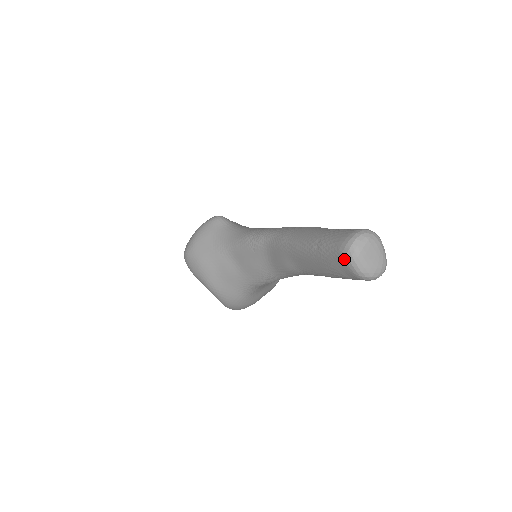
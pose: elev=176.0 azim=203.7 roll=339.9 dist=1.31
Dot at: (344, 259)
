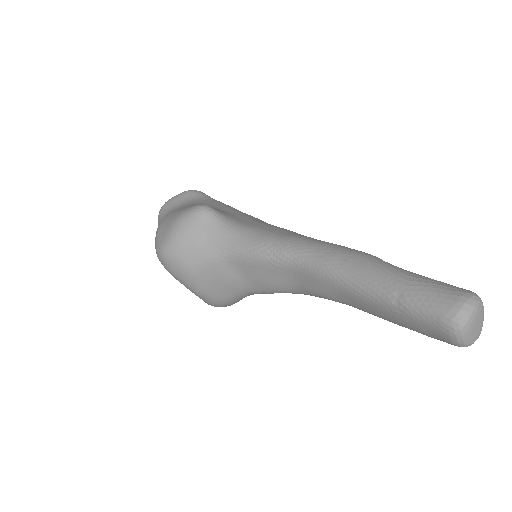
Dot at: (447, 332)
